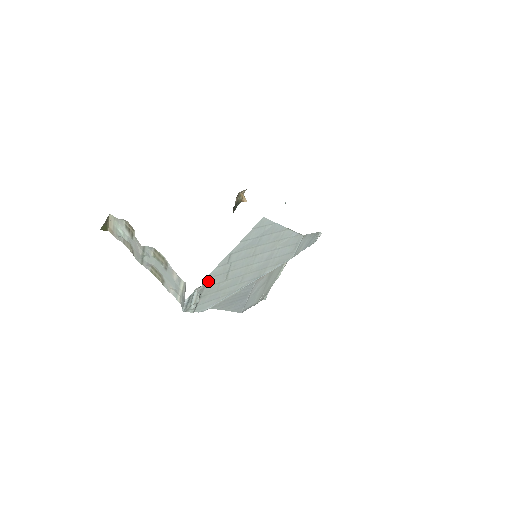
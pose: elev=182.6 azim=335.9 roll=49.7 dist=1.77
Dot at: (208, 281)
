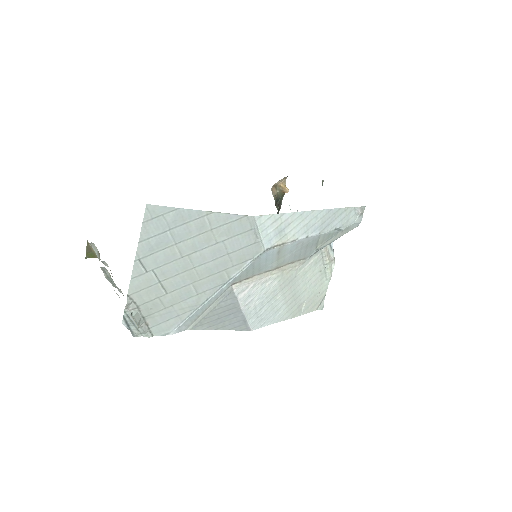
Dot at: (137, 297)
